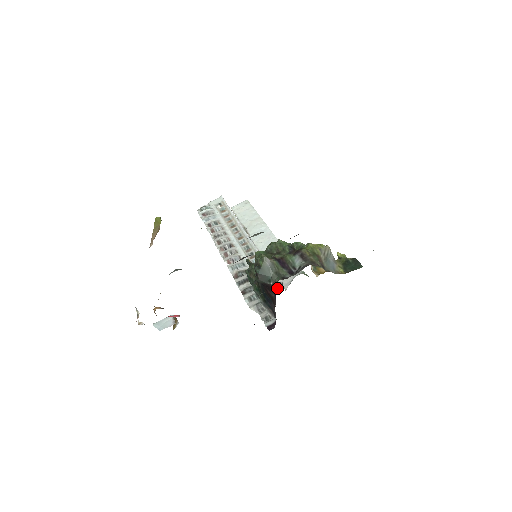
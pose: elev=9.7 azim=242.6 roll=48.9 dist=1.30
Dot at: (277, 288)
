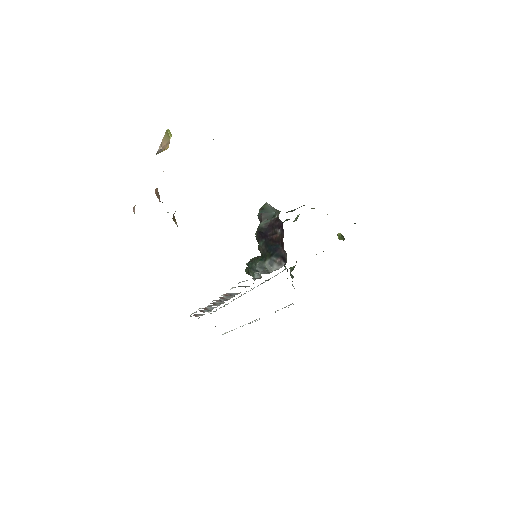
Dot at: (282, 271)
